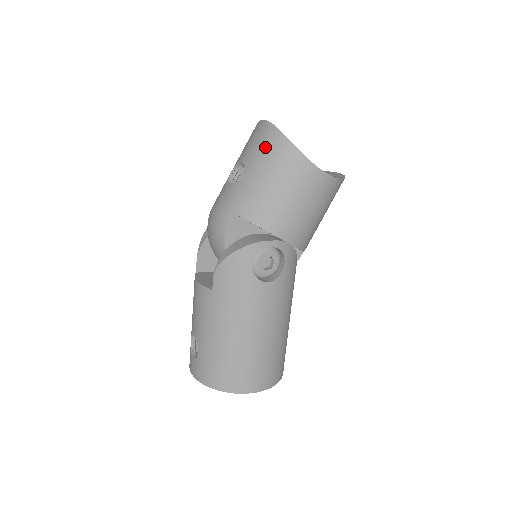
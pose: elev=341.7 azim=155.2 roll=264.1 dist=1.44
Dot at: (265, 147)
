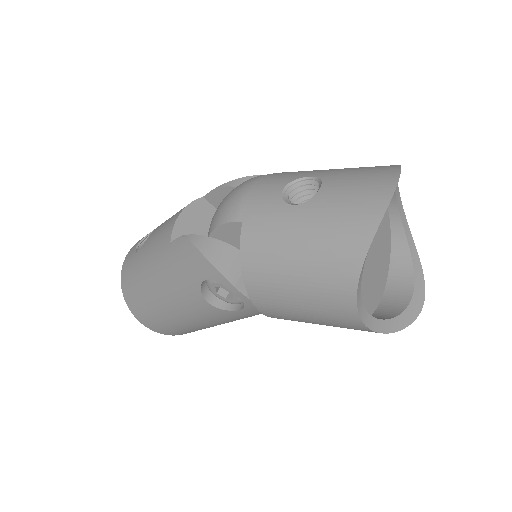
Dot at: (344, 218)
